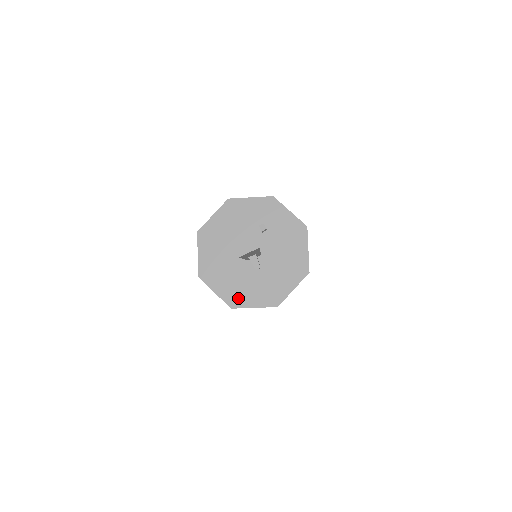
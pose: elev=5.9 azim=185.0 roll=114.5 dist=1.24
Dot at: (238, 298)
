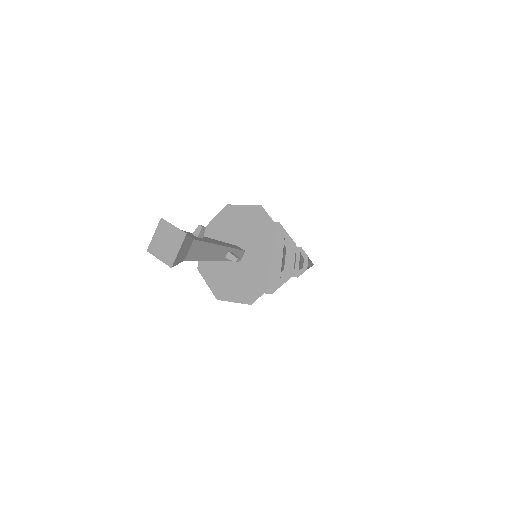
Dot at: (250, 294)
